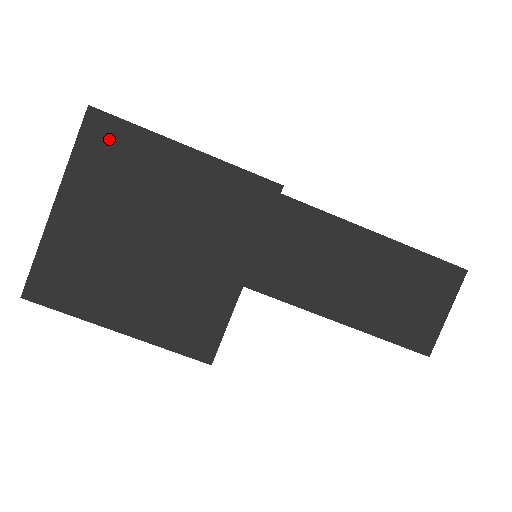
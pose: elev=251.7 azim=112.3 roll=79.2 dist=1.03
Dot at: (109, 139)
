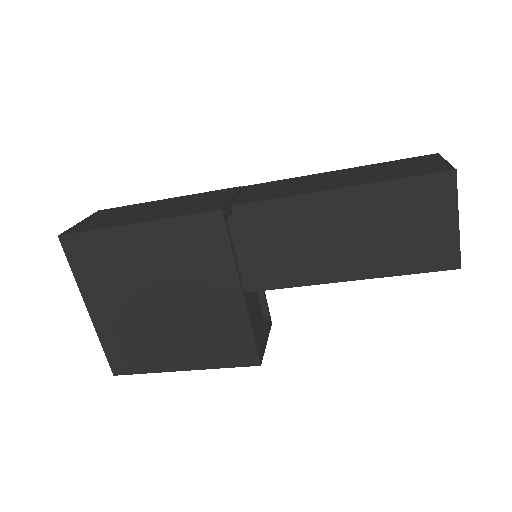
Dot at: (86, 250)
